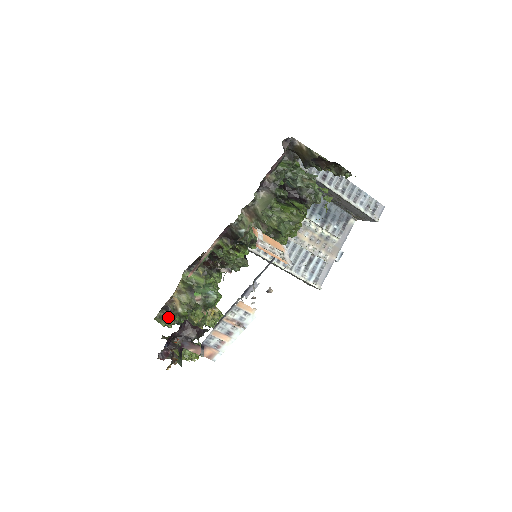
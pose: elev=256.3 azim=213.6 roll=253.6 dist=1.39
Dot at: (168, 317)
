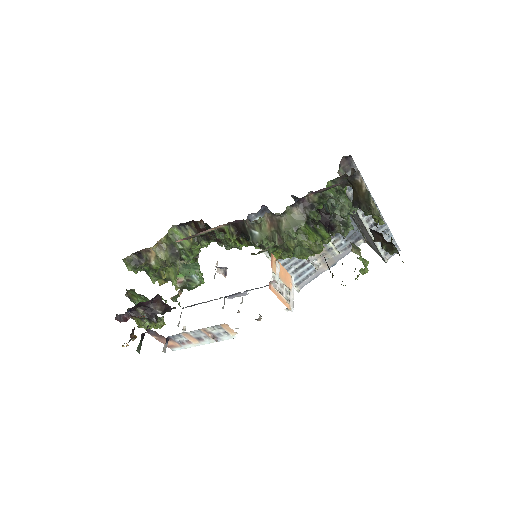
Dot at: (137, 264)
